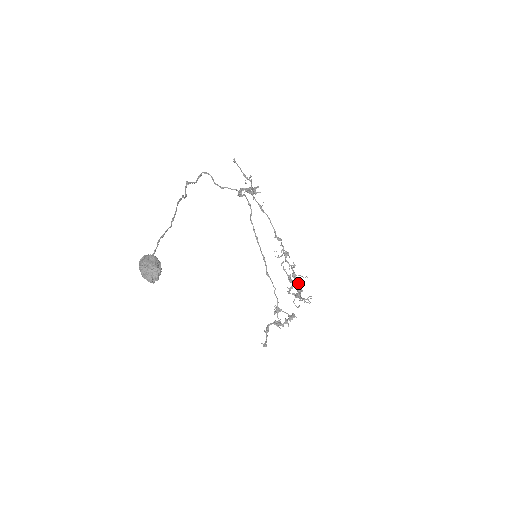
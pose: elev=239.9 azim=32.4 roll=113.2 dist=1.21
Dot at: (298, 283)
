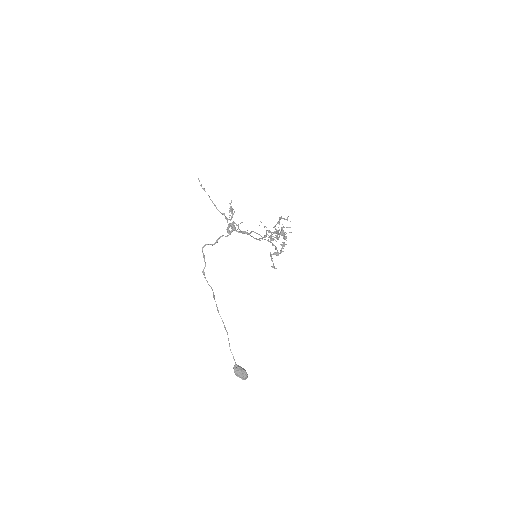
Dot at: (282, 233)
